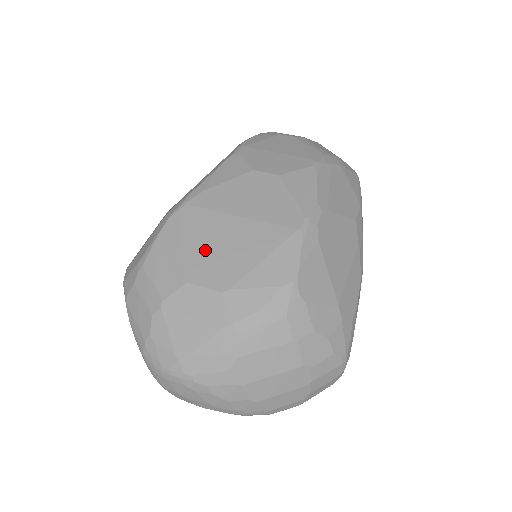
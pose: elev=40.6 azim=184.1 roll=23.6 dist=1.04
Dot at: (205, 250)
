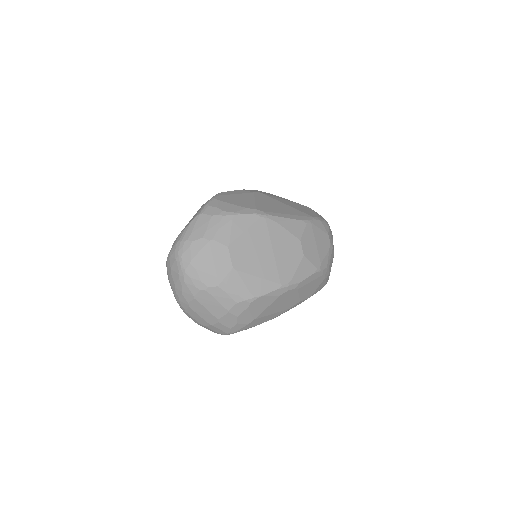
Dot at: (248, 245)
